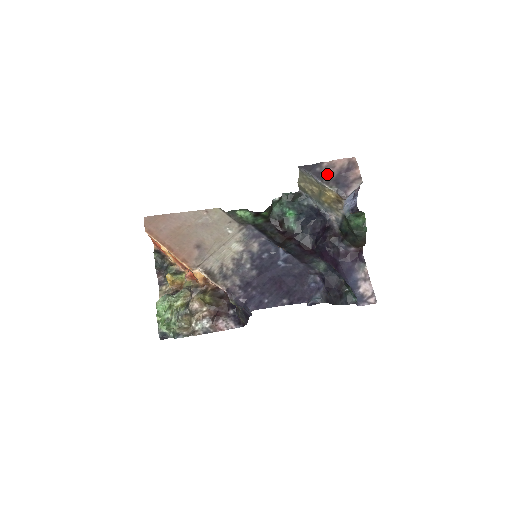
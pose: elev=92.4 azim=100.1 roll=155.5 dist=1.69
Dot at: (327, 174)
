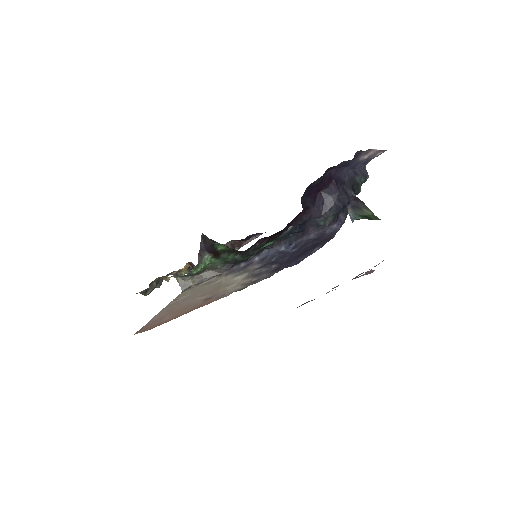
Dot at: occluded
